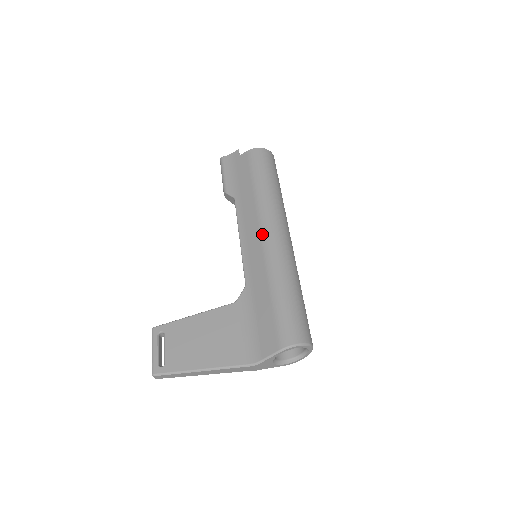
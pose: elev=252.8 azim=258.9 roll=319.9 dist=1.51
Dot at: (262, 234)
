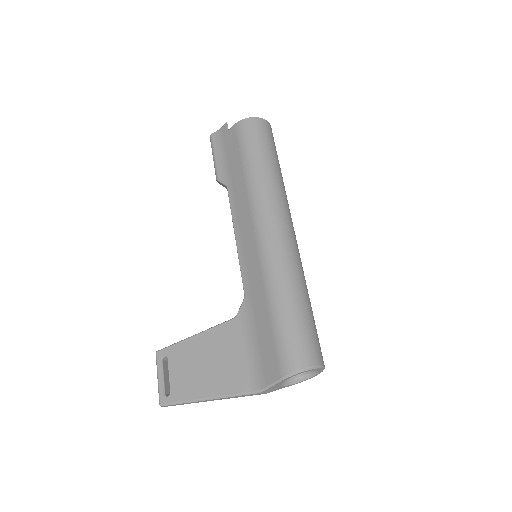
Dot at: (256, 233)
